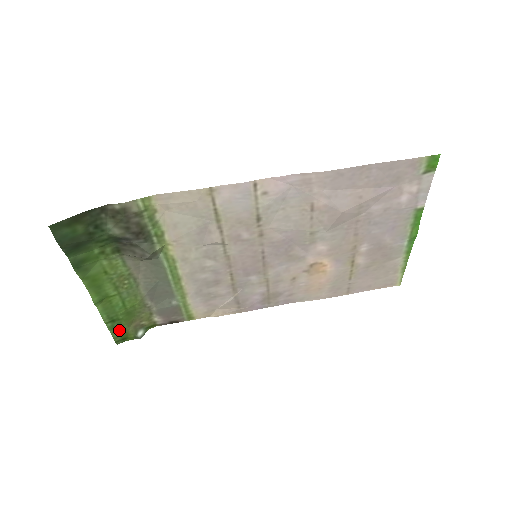
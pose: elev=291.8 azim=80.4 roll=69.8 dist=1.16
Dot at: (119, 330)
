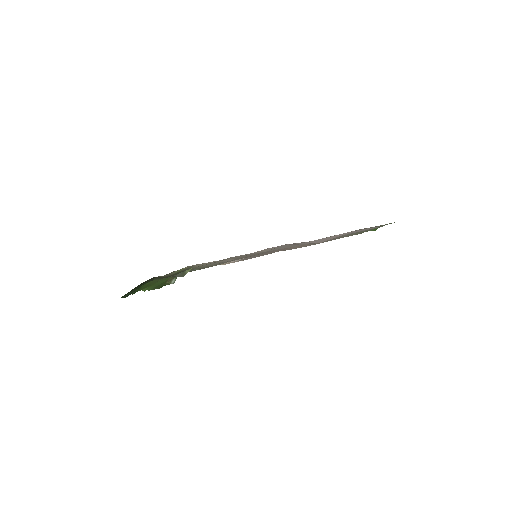
Dot at: (159, 286)
